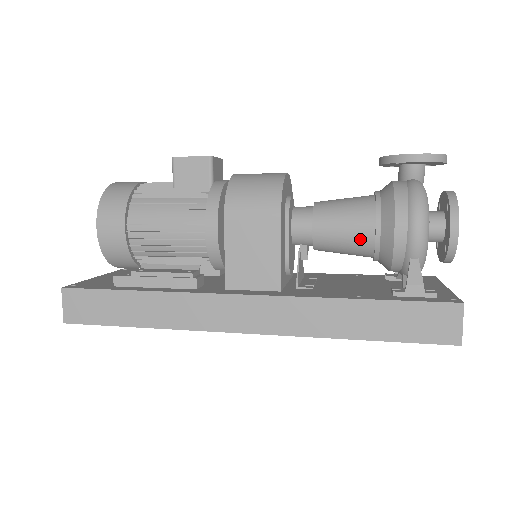
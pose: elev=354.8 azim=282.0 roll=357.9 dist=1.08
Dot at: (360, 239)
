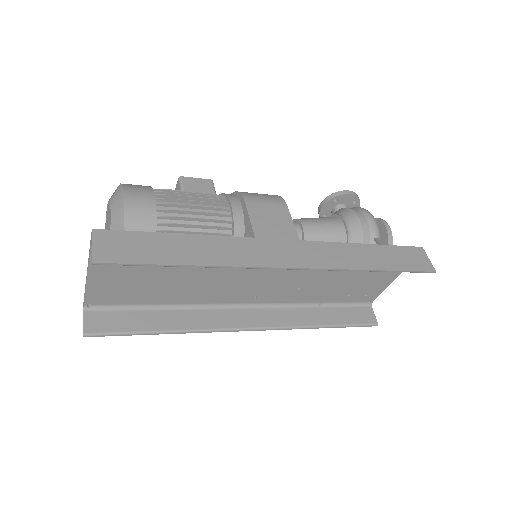
Dot at: (336, 232)
